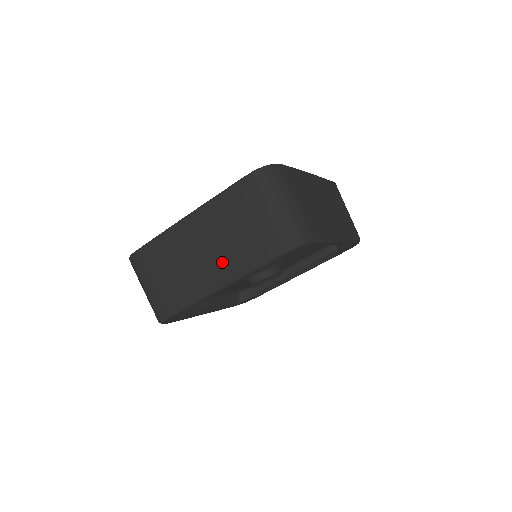
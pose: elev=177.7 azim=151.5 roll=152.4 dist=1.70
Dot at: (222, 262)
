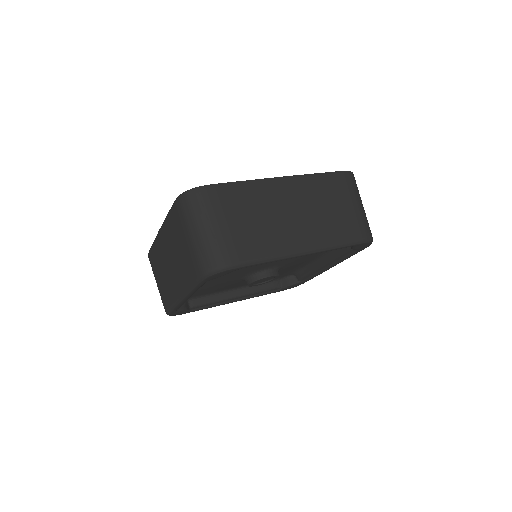
Dot at: (177, 277)
